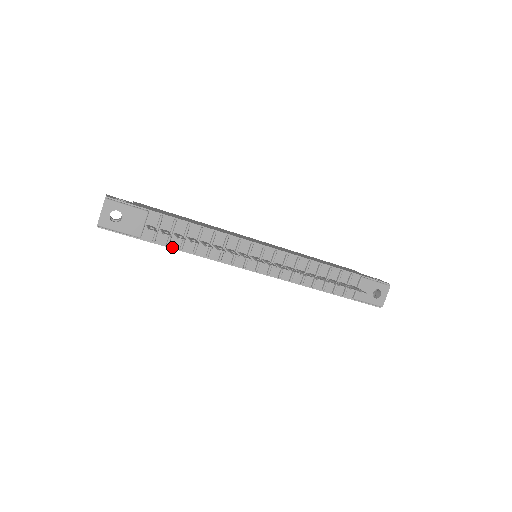
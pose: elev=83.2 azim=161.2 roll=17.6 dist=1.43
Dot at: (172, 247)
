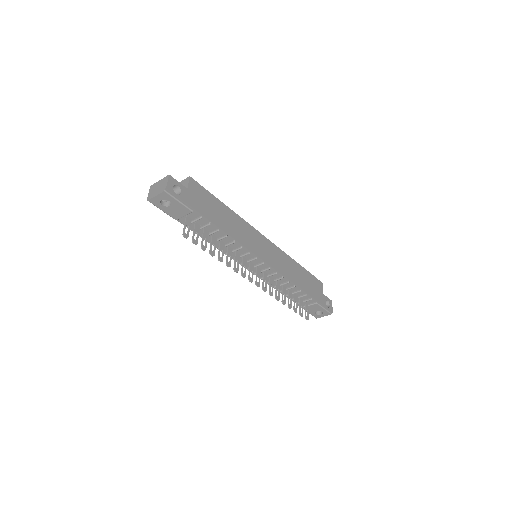
Dot at: occluded
